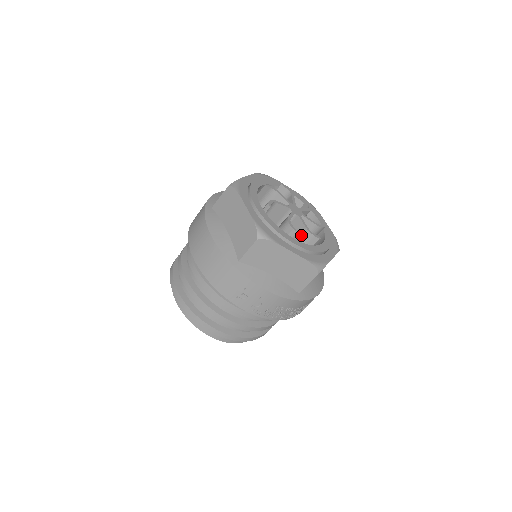
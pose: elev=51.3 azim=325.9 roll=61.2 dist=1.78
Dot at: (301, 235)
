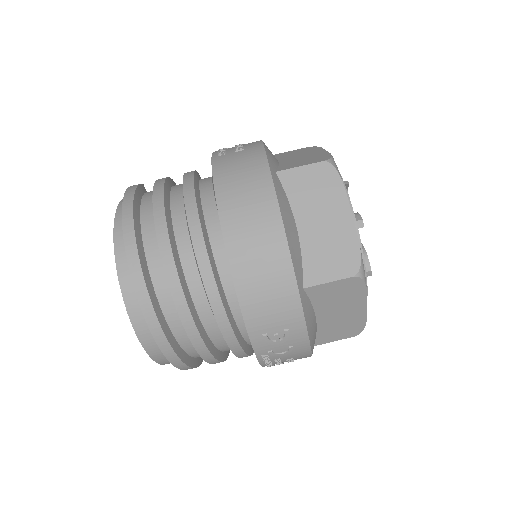
Dot at: occluded
